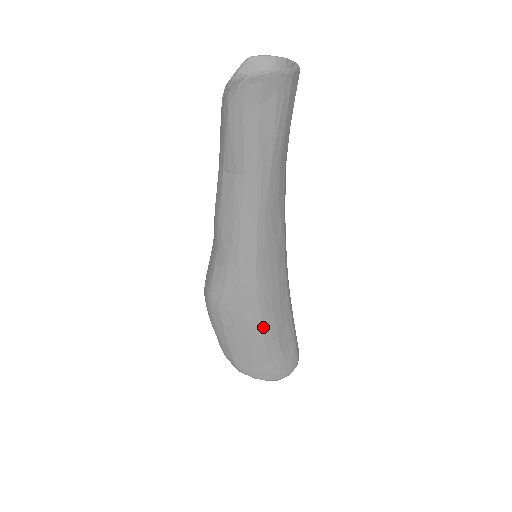
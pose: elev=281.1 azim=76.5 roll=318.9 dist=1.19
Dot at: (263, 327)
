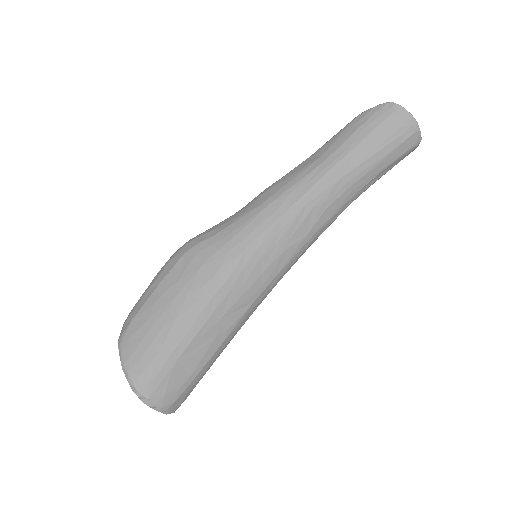
Dot at: (198, 304)
